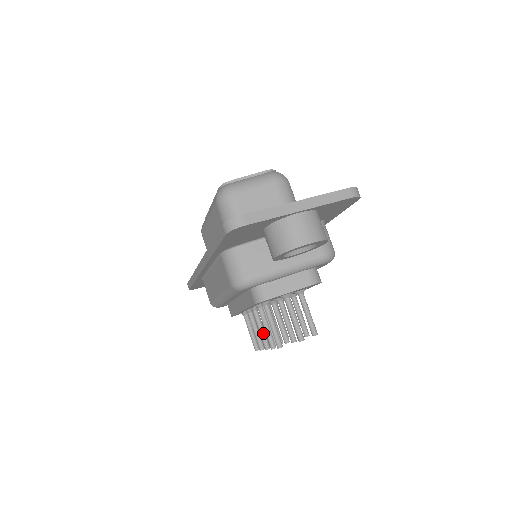
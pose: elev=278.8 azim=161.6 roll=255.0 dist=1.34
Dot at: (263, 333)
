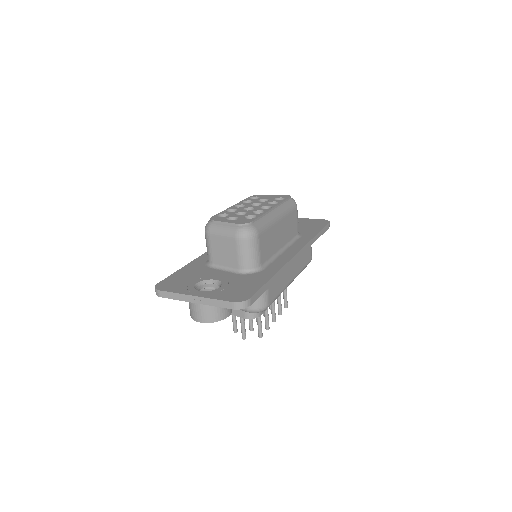
Dot at: occluded
